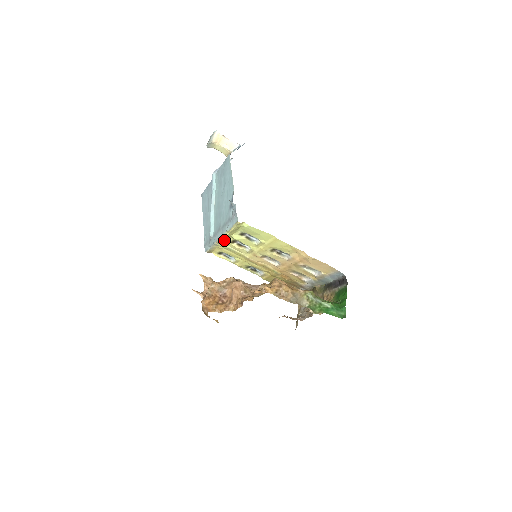
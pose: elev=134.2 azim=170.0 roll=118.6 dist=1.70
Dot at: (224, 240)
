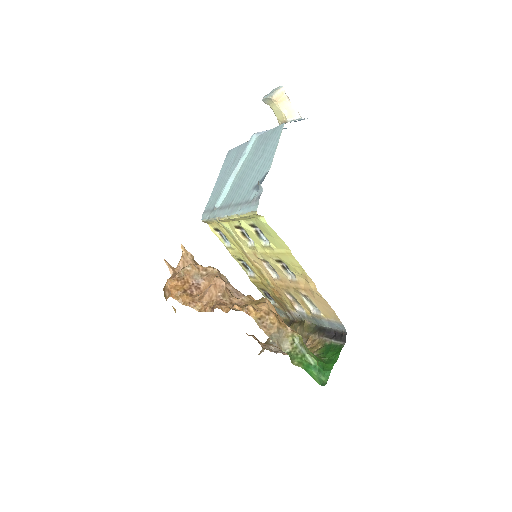
Dot at: (229, 220)
